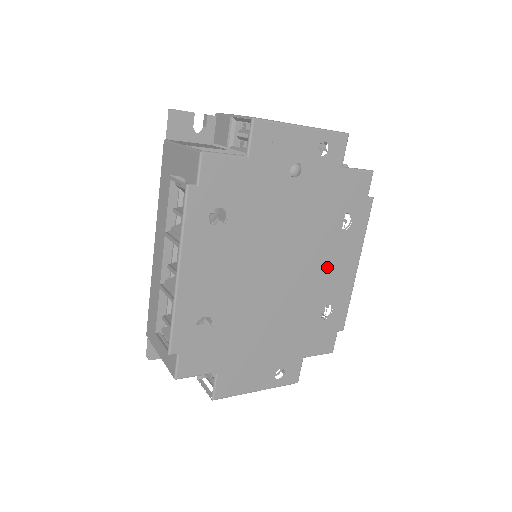
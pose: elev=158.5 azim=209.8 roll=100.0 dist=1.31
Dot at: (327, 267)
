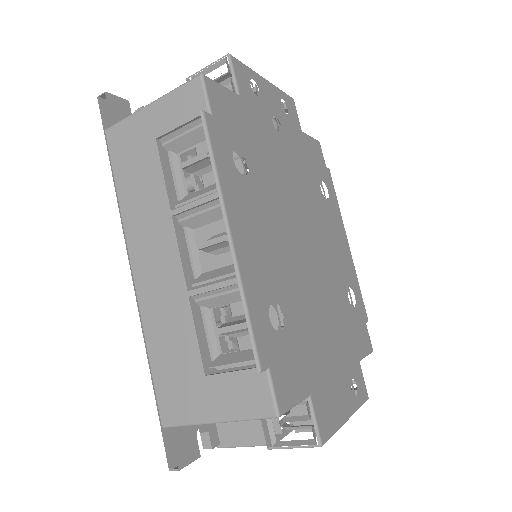
Dot at: (332, 241)
